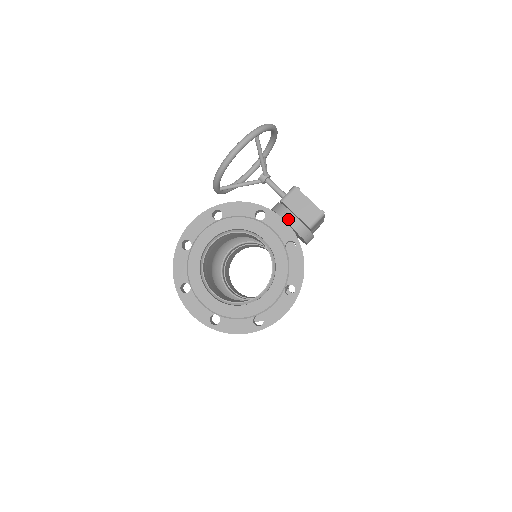
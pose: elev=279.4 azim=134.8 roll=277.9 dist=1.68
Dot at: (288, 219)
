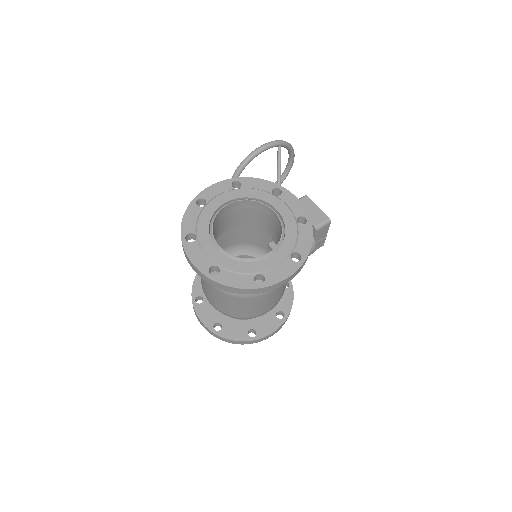
Dot at: occluded
